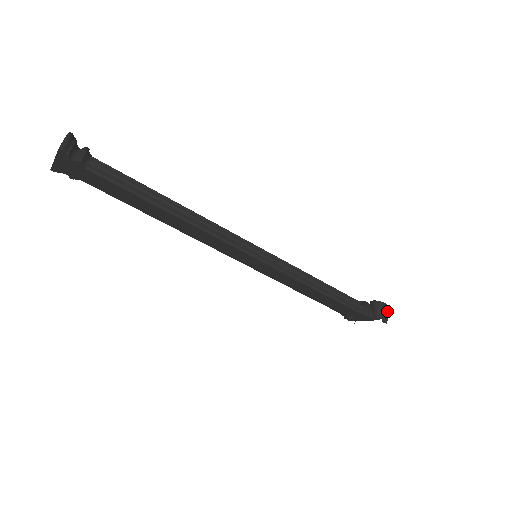
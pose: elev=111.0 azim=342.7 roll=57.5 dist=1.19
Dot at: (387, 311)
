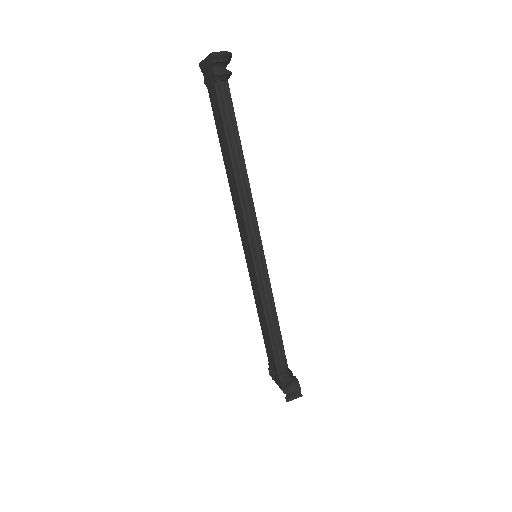
Dot at: (297, 395)
